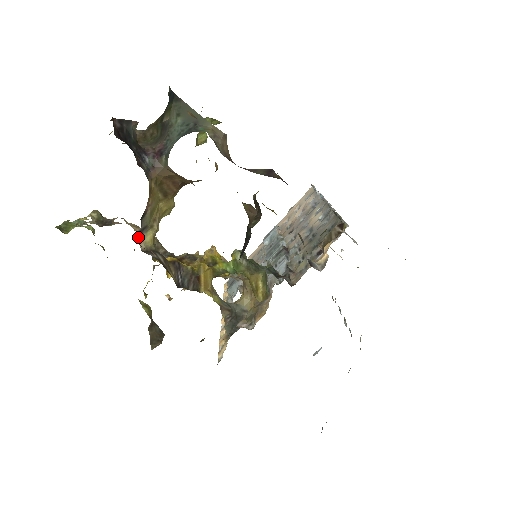
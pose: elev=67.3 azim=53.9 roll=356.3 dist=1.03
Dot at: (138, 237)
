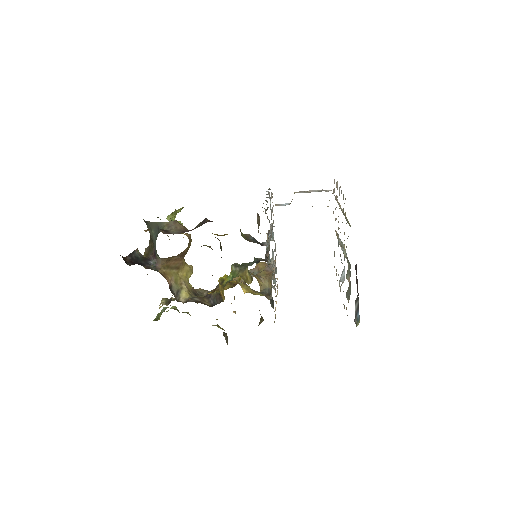
Dot at: (177, 298)
